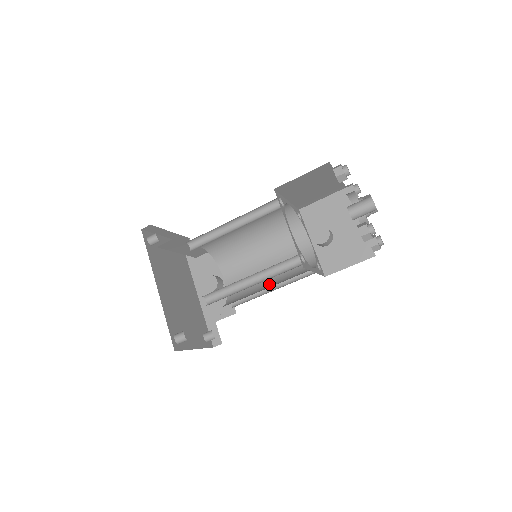
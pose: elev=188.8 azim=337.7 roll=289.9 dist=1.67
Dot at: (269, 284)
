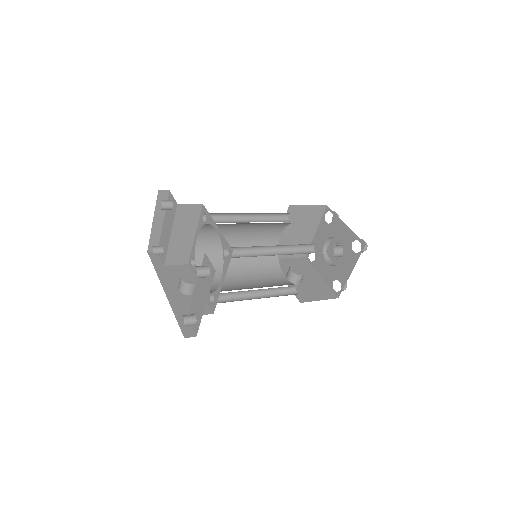
Dot at: occluded
